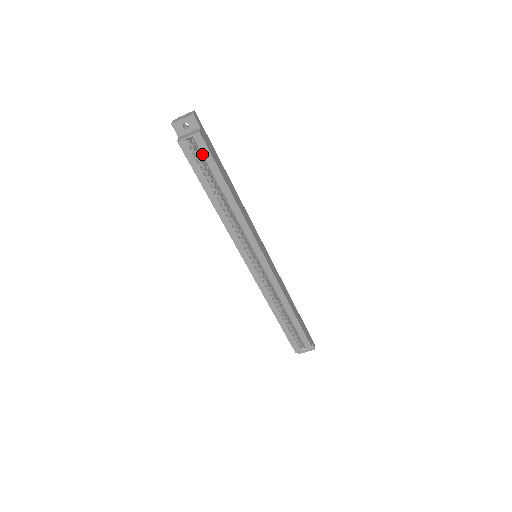
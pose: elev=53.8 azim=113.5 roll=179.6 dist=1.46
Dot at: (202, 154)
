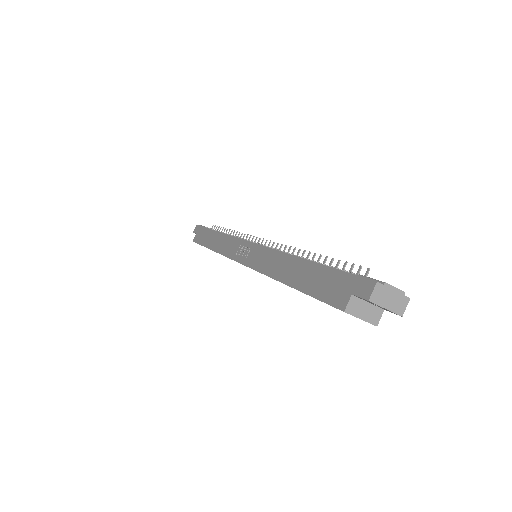
Dot at: occluded
